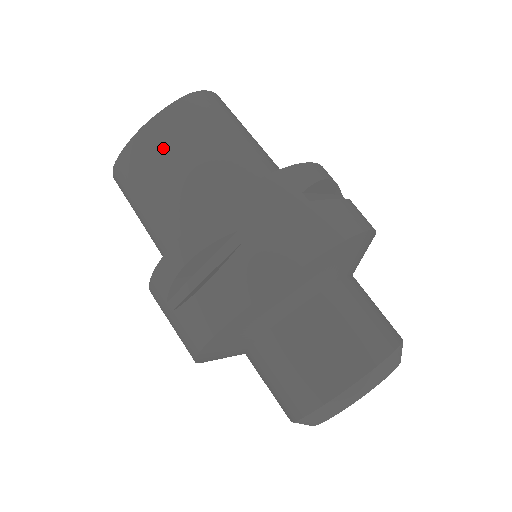
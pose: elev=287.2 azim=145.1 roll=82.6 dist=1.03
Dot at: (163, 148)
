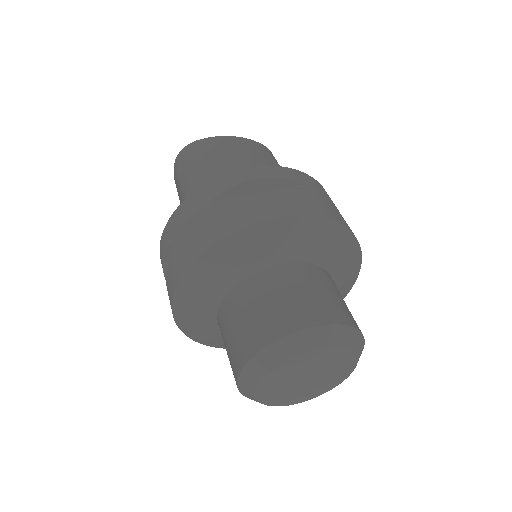
Dot at: (244, 150)
